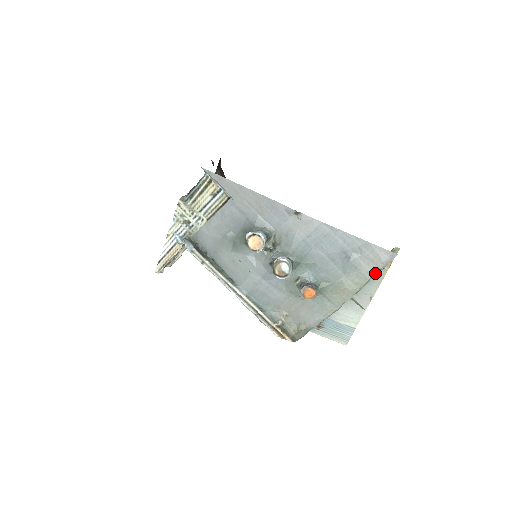
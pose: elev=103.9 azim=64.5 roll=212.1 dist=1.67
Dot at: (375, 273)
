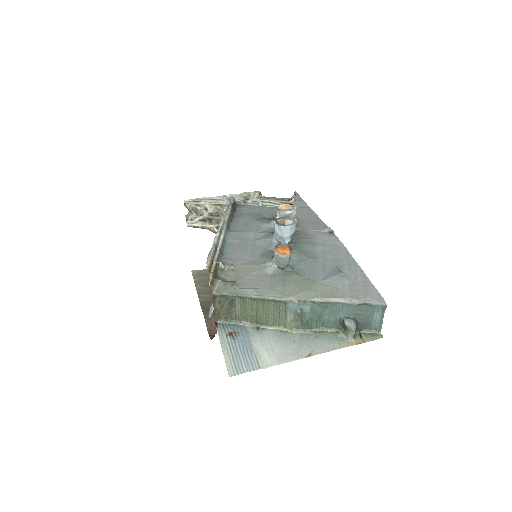
Dot at: (350, 300)
